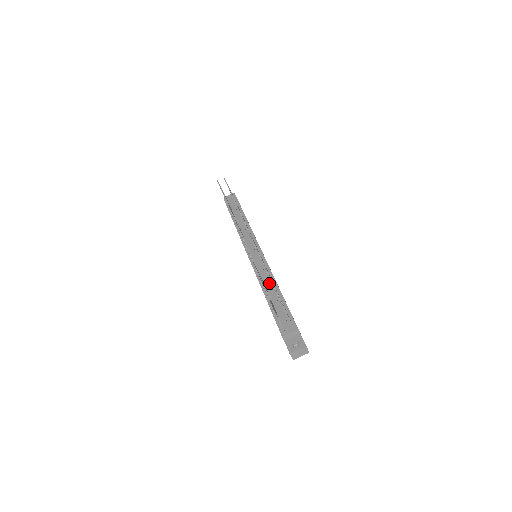
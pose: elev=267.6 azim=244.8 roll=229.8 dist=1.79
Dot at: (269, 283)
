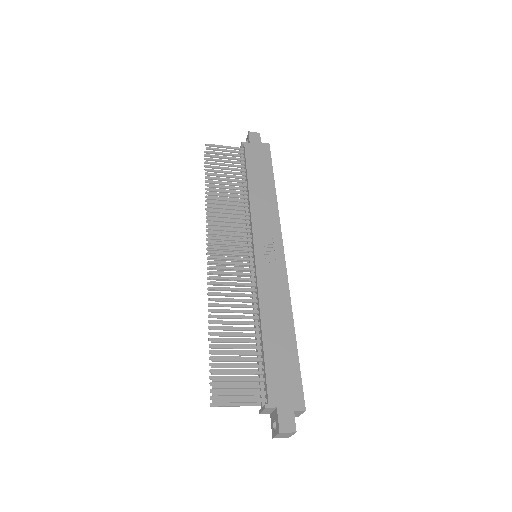
Dot at: (254, 315)
